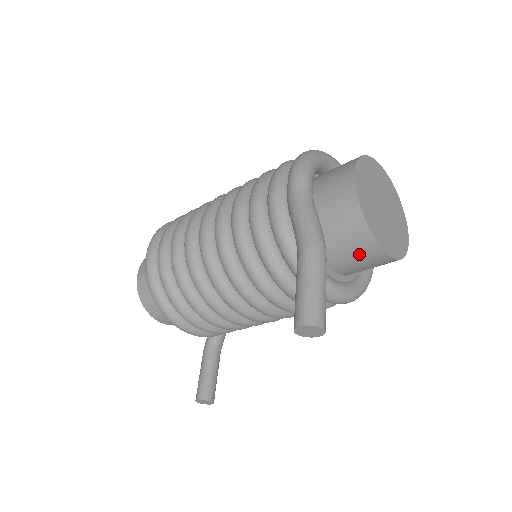
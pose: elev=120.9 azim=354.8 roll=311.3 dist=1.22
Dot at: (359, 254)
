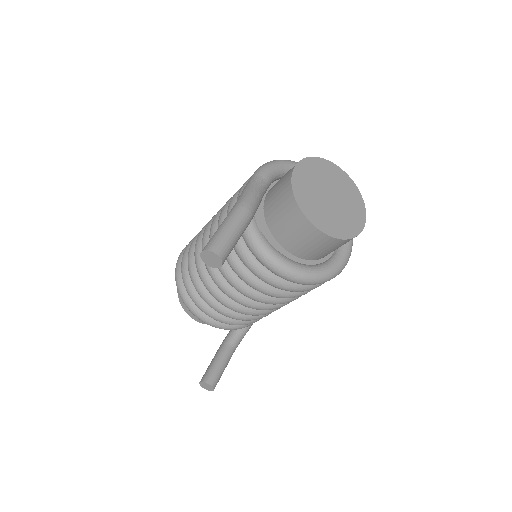
Dot at: (296, 229)
